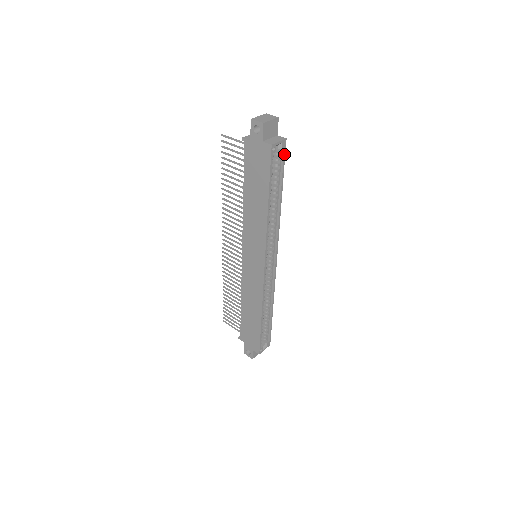
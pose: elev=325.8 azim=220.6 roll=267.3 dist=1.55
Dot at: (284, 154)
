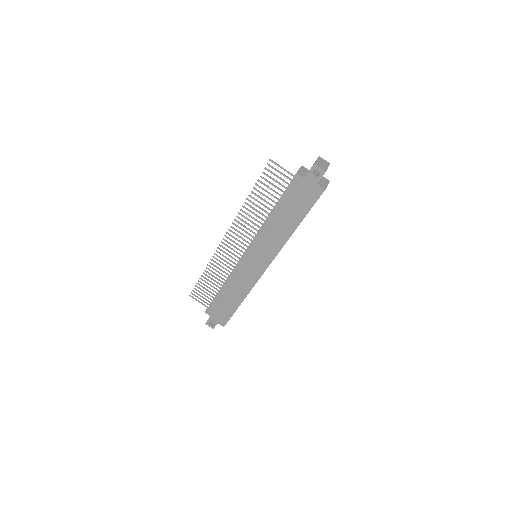
Dot at: occluded
